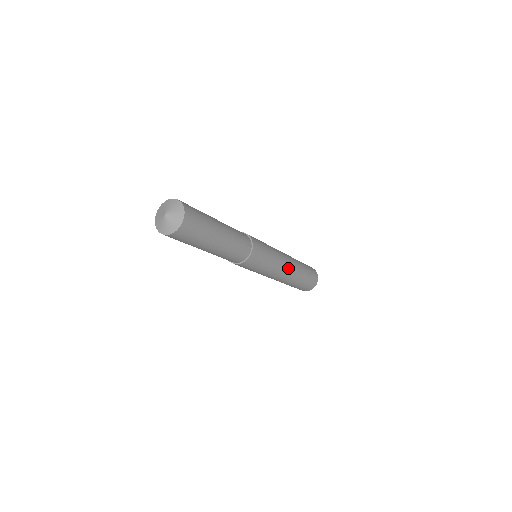
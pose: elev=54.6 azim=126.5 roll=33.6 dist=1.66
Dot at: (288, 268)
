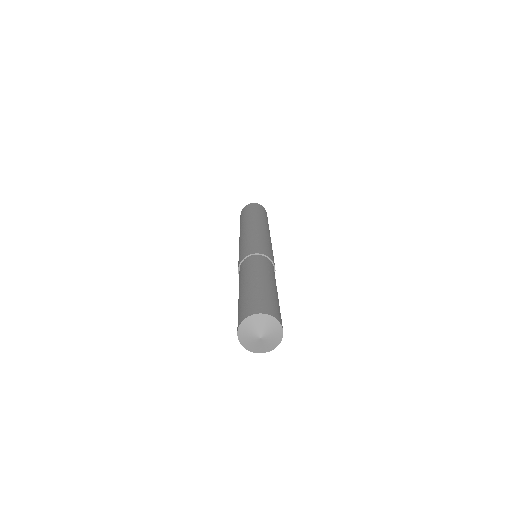
Dot at: occluded
